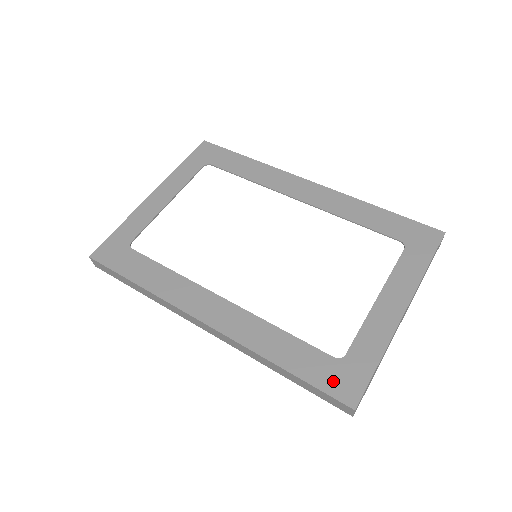
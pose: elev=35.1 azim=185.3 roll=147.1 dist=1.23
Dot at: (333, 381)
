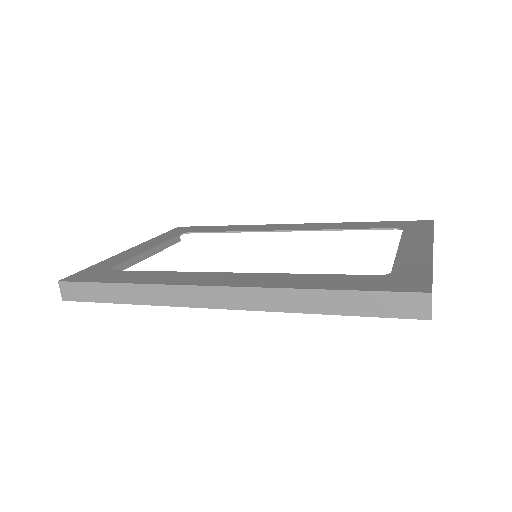
Dot at: (390, 284)
